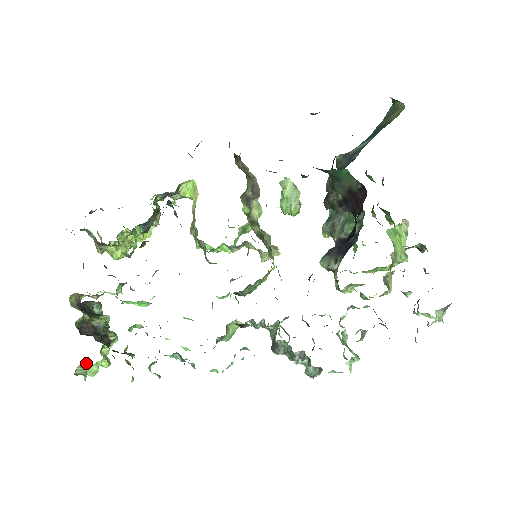
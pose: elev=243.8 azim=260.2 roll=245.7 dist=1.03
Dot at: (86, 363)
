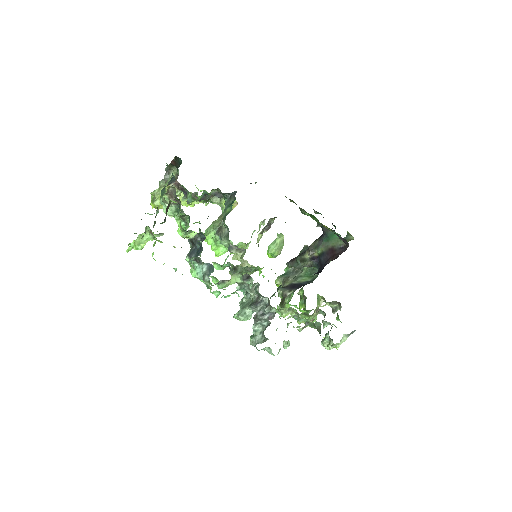
Dot at: (147, 230)
